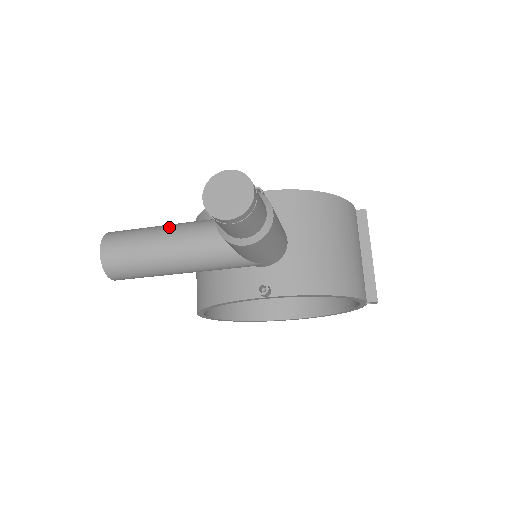
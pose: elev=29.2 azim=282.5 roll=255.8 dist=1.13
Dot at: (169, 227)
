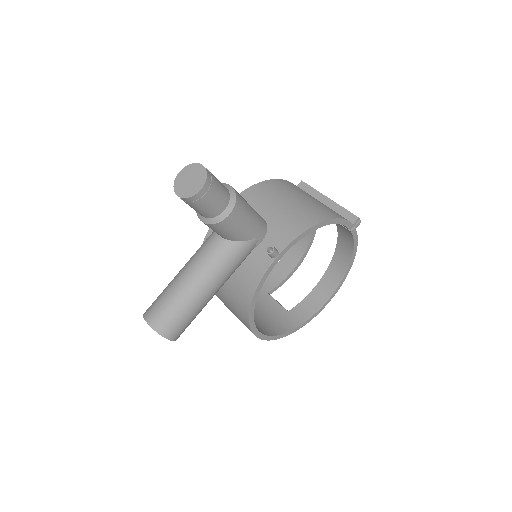
Dot at: (181, 270)
